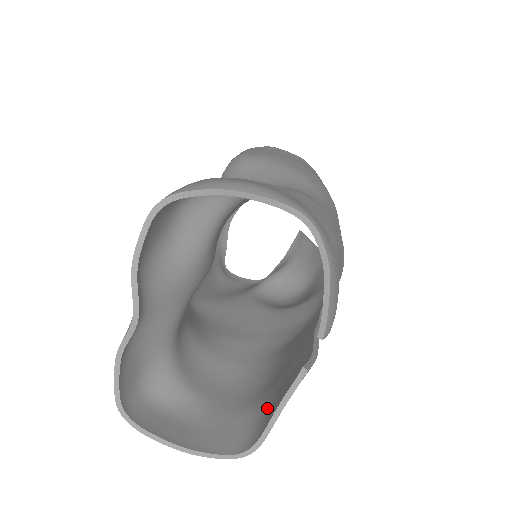
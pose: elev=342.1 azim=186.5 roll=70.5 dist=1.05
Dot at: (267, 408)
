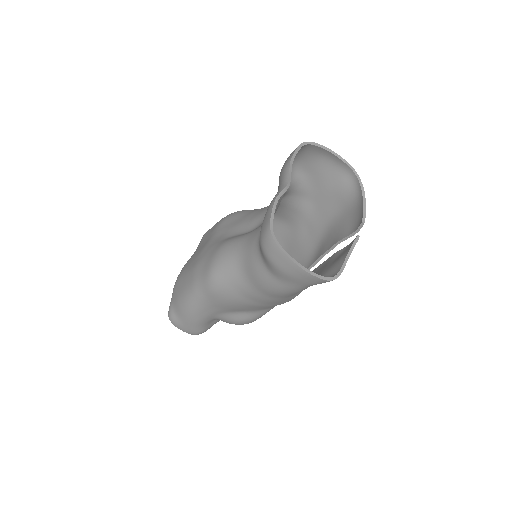
Dot at: (330, 270)
